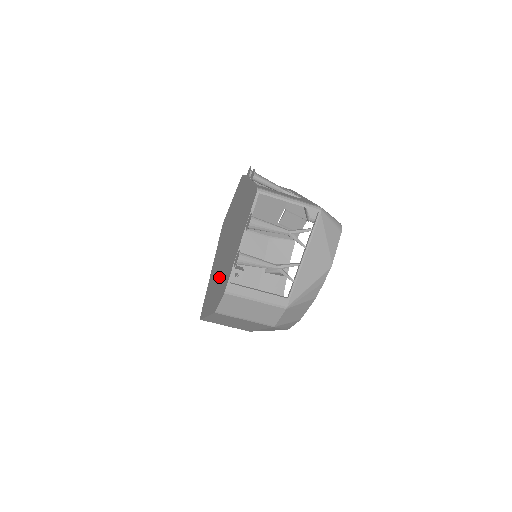
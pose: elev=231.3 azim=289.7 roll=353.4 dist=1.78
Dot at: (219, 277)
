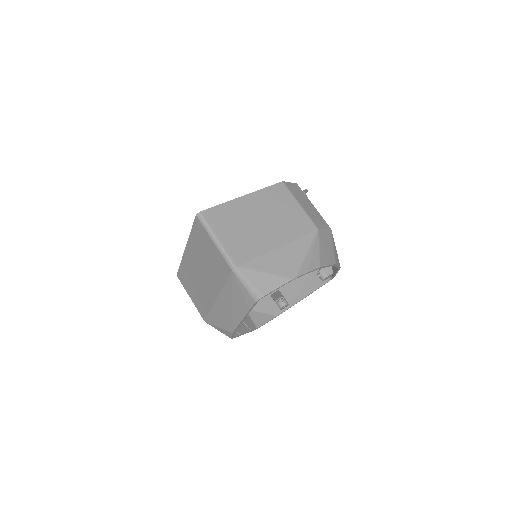
Dot at: occluded
